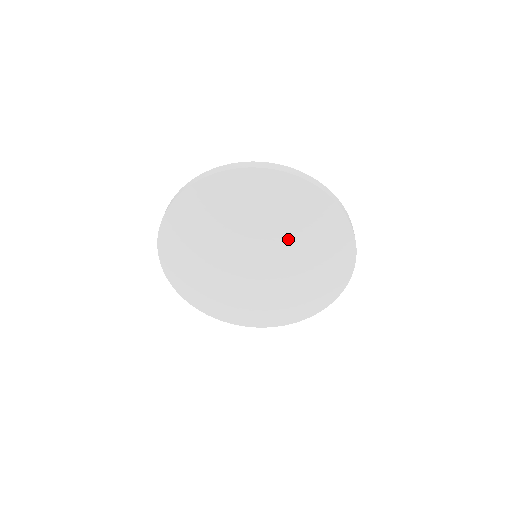
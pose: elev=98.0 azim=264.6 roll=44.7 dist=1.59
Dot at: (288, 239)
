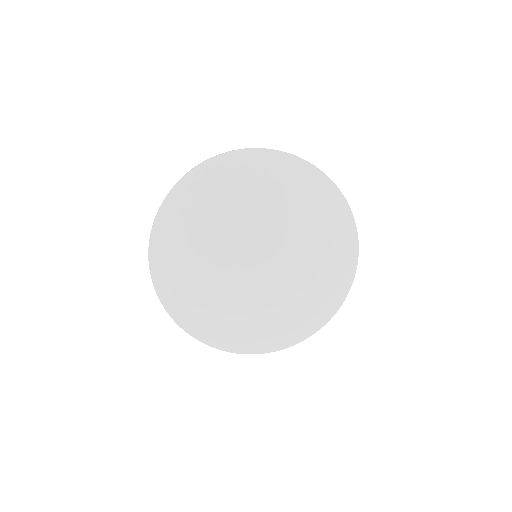
Dot at: (270, 213)
